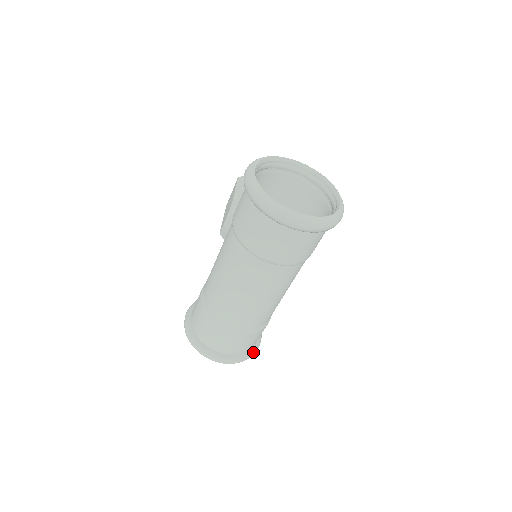
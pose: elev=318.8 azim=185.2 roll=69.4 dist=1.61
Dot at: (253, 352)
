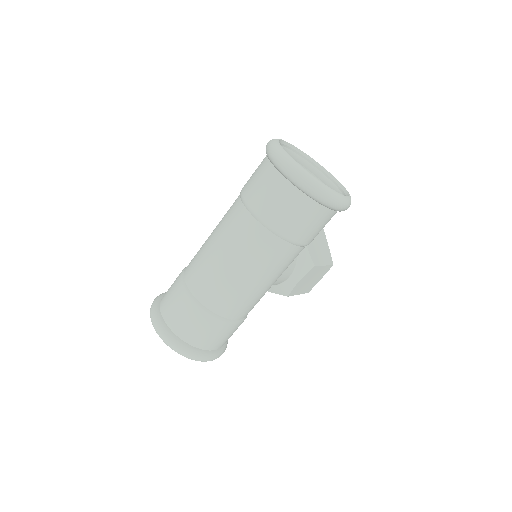
Dot at: (198, 354)
